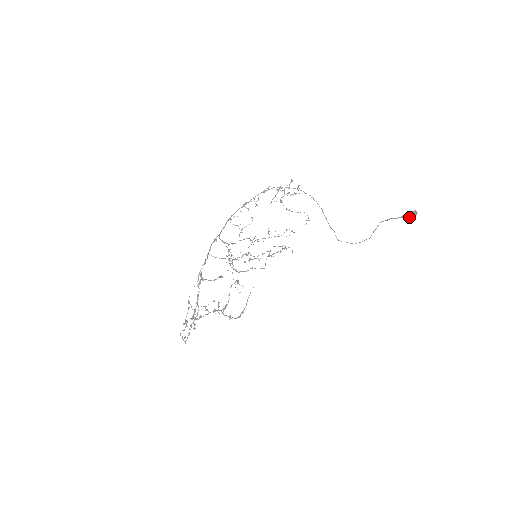
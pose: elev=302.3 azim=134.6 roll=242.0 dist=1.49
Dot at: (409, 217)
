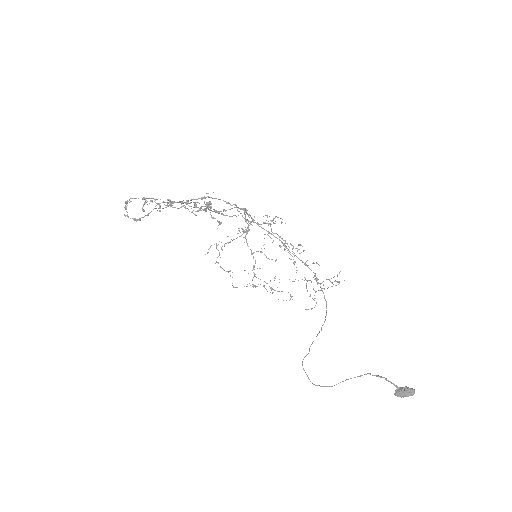
Dot at: (402, 389)
